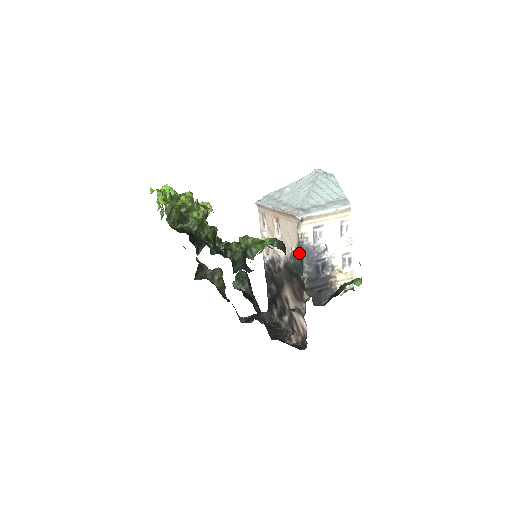
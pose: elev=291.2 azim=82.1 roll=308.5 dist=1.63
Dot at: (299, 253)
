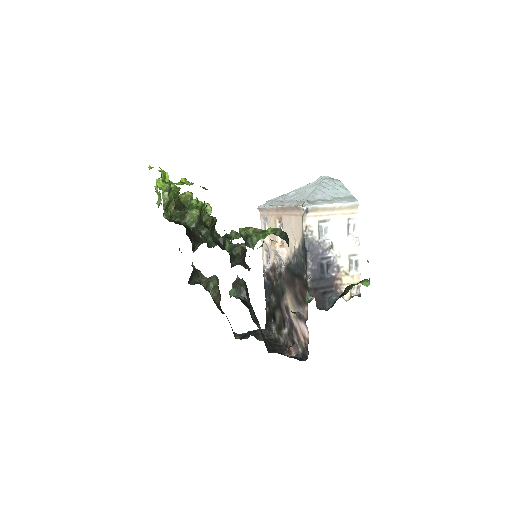
Dot at: (303, 249)
